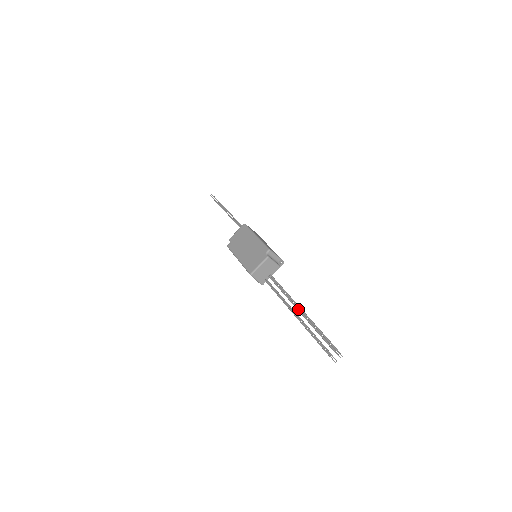
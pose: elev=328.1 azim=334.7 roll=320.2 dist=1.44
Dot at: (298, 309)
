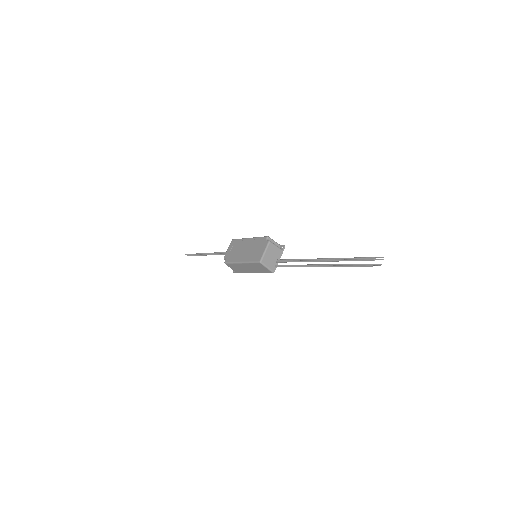
Dot at: (320, 260)
